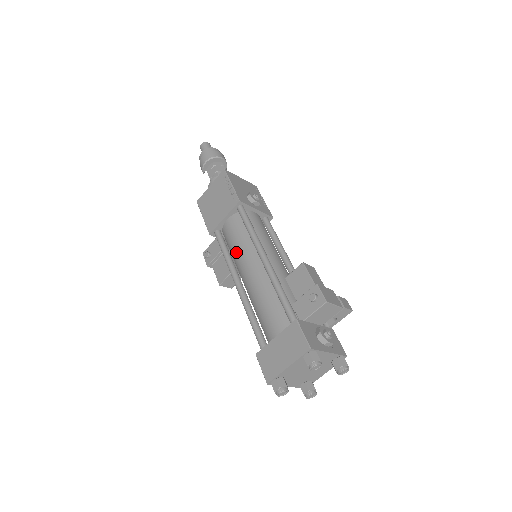
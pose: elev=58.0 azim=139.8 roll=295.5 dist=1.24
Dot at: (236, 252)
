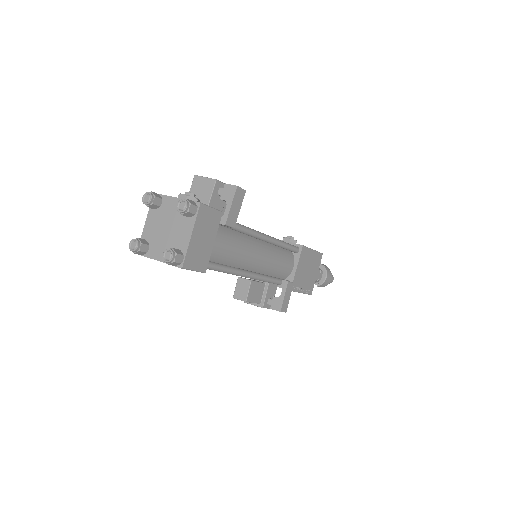
Dot at: occluded
